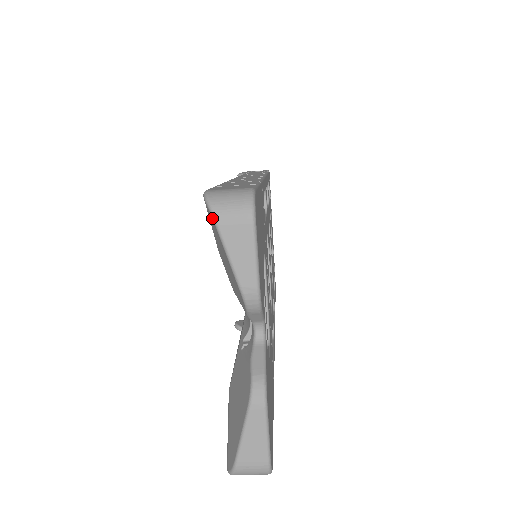
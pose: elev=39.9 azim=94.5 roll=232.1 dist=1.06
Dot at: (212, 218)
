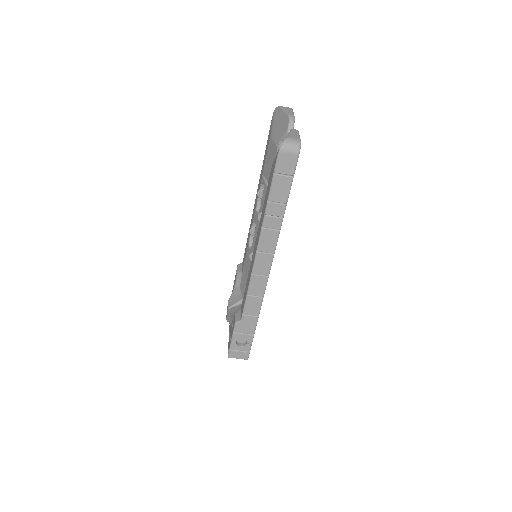
Dot at: (279, 107)
